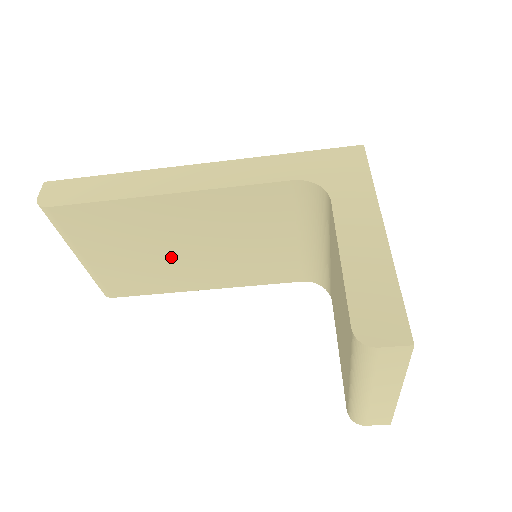
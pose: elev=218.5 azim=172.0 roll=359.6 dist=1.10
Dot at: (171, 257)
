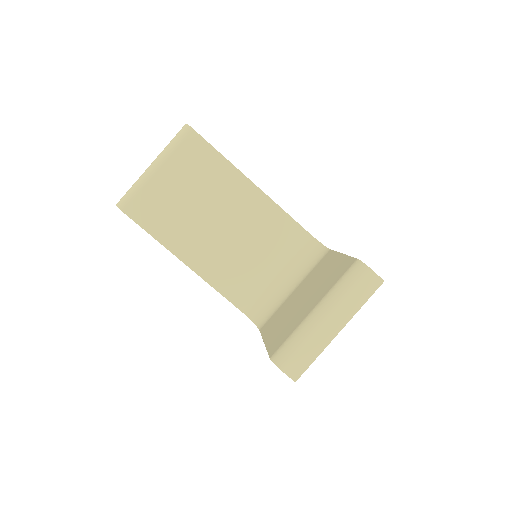
Dot at: (202, 219)
